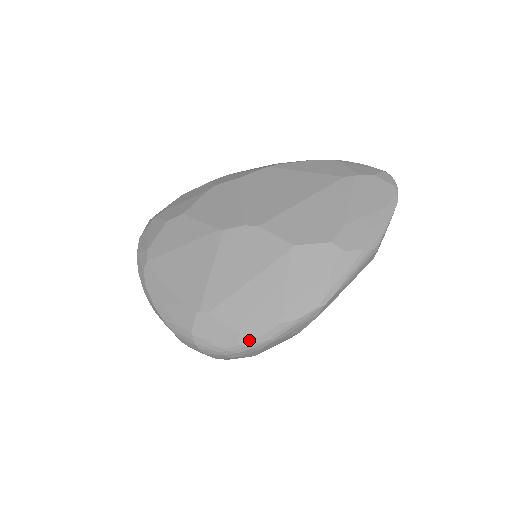
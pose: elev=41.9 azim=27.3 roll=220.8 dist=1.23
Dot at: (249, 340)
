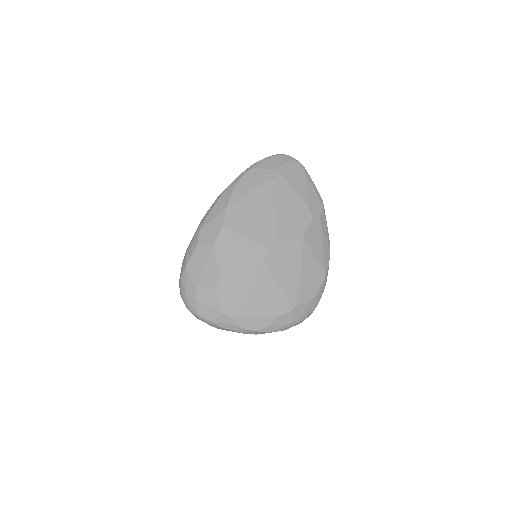
Dot at: (321, 295)
